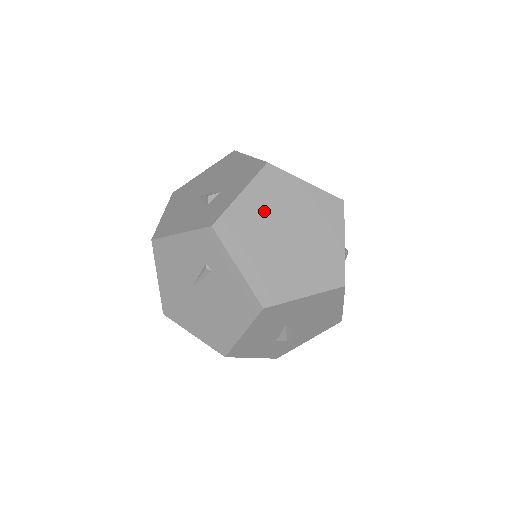
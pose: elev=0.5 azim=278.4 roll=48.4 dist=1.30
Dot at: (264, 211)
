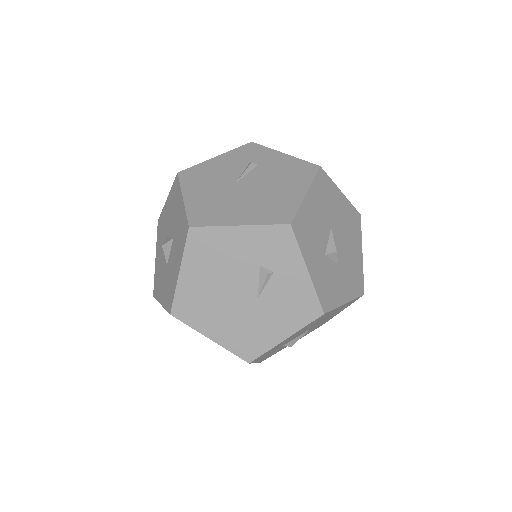
Dot at: occluded
